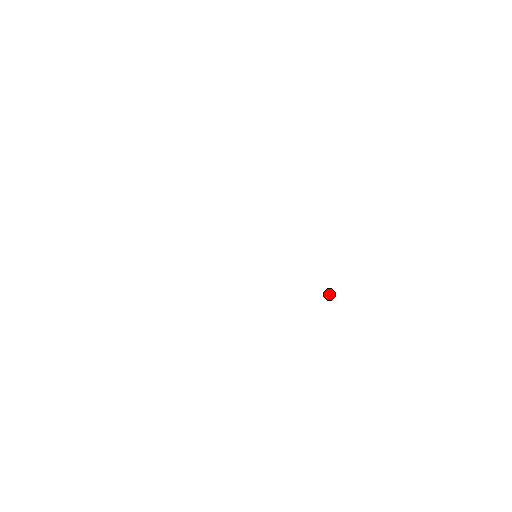
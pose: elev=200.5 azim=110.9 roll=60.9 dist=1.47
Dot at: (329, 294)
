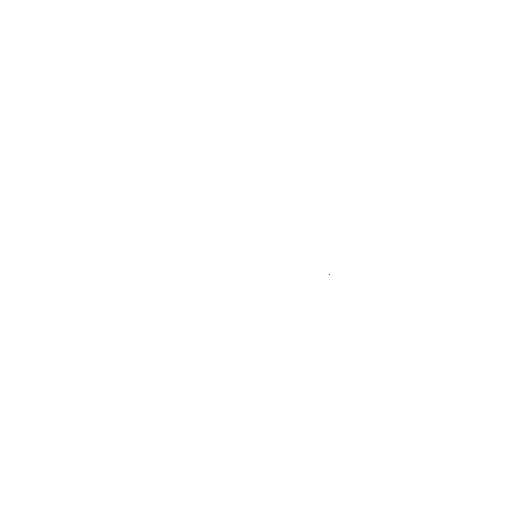
Dot at: occluded
